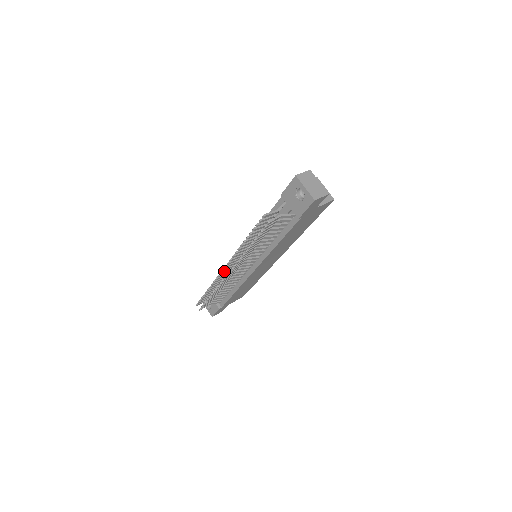
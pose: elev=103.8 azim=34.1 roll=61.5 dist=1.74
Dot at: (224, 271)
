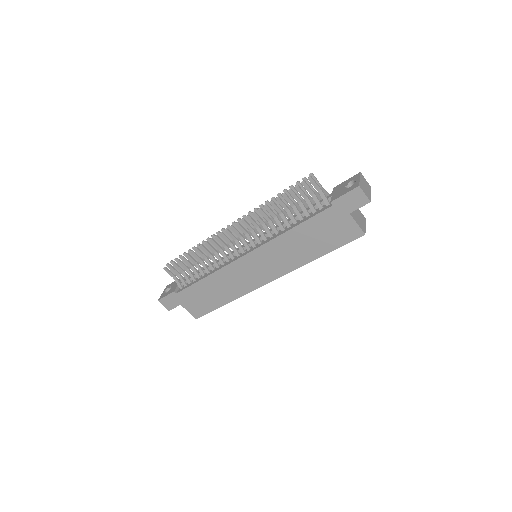
Dot at: occluded
